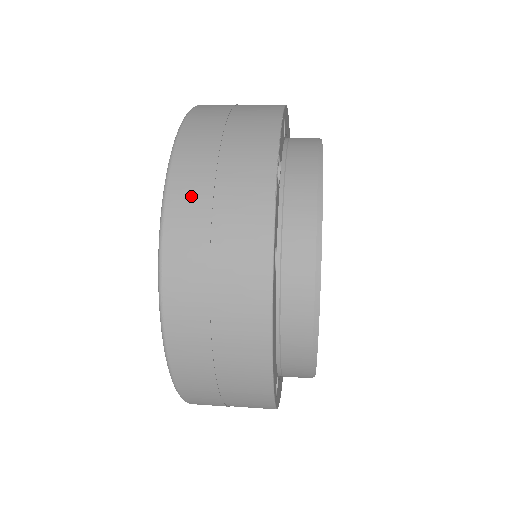
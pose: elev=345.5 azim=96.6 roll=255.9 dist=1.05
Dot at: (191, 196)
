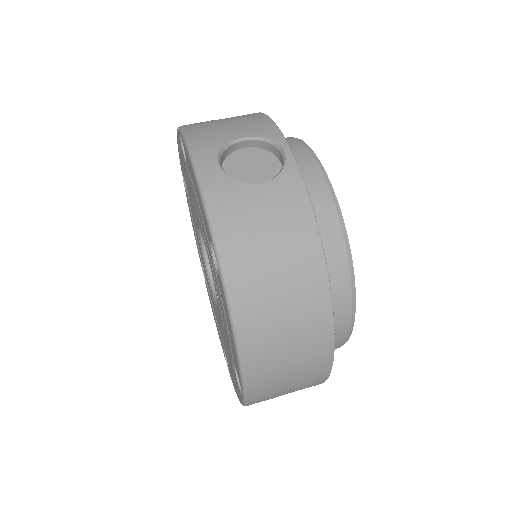
Dot at: (267, 371)
